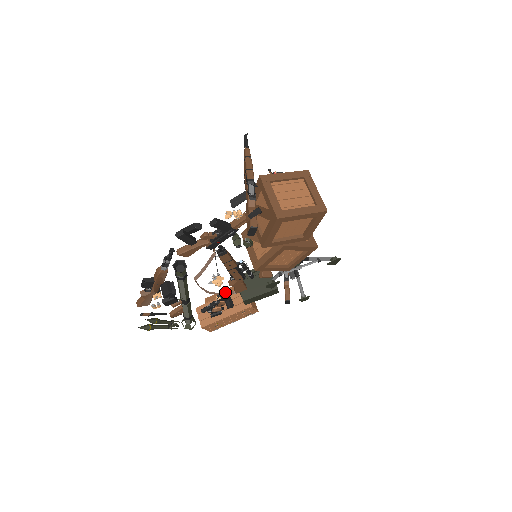
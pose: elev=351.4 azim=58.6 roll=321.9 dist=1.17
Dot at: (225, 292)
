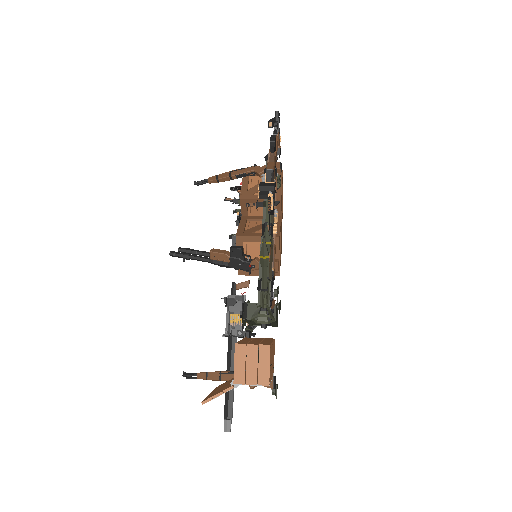
Dot at: (214, 391)
